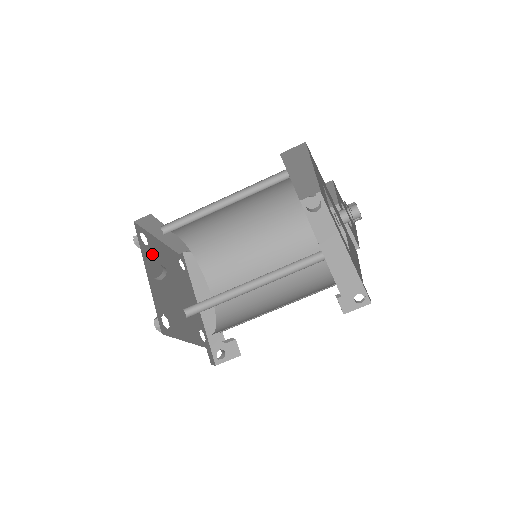
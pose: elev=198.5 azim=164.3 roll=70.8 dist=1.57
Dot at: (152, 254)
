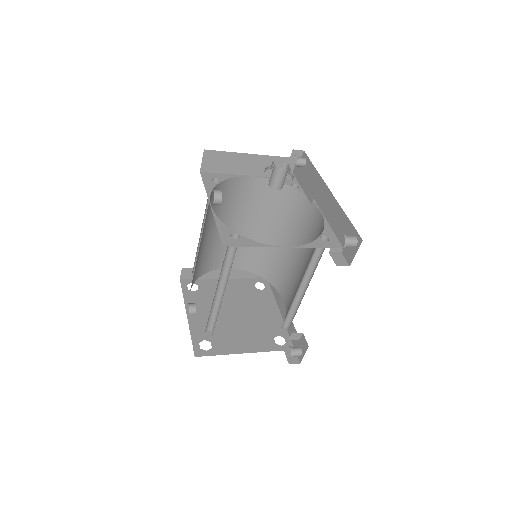
Dot at: (203, 295)
